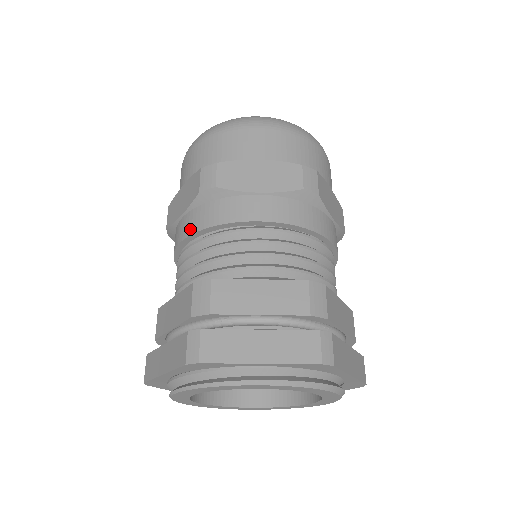
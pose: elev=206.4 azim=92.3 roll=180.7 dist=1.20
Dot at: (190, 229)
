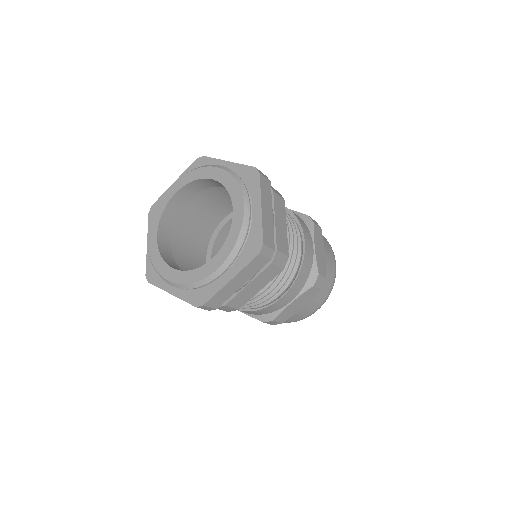
Dot at: occluded
